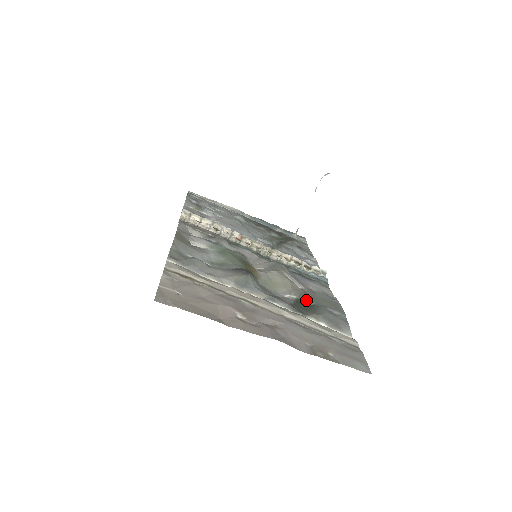
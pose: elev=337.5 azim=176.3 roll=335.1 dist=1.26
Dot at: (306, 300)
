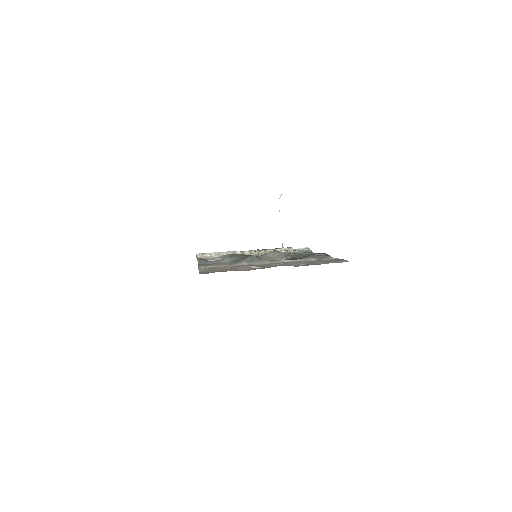
Dot at: (297, 257)
